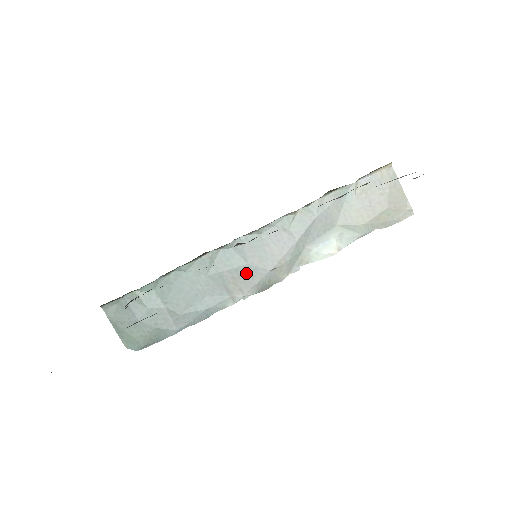
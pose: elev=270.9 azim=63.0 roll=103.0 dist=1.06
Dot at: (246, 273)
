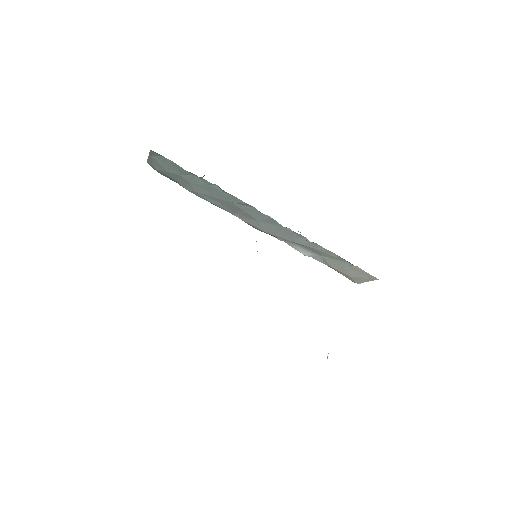
Dot at: (253, 220)
